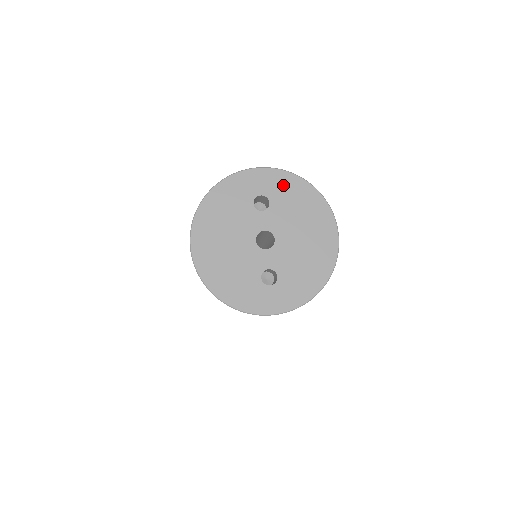
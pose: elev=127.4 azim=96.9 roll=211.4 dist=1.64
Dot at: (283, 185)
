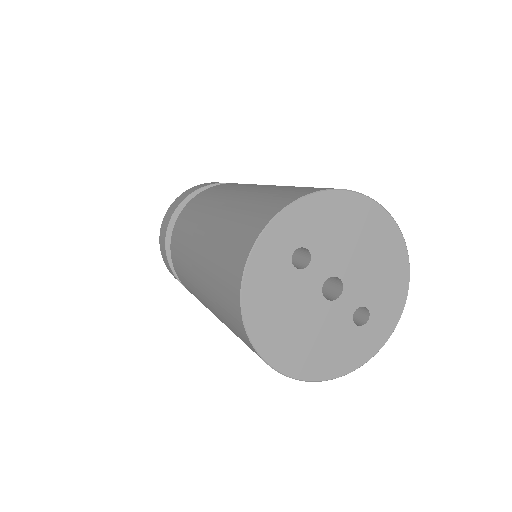
Dot at: (307, 218)
